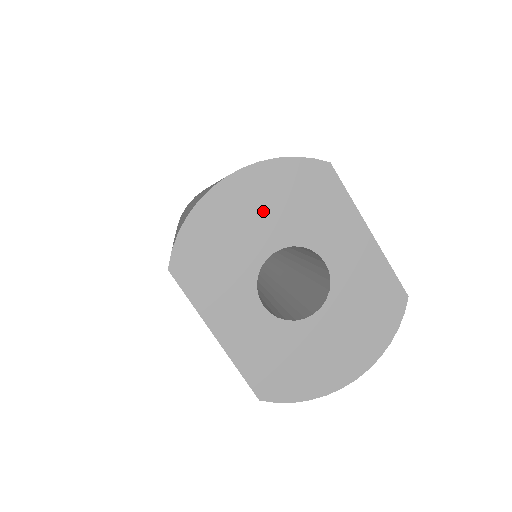
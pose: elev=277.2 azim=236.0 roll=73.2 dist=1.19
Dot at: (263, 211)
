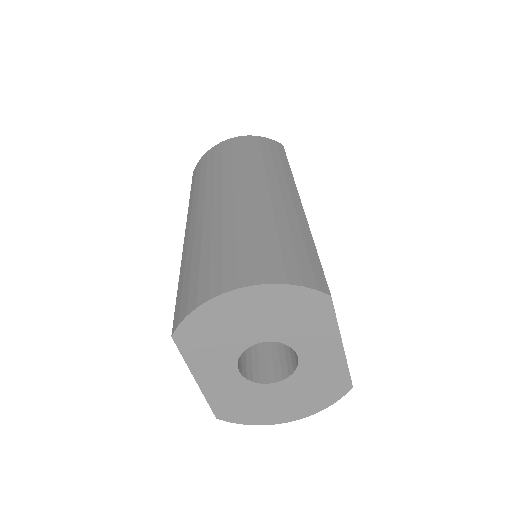
Dot at: (261, 316)
